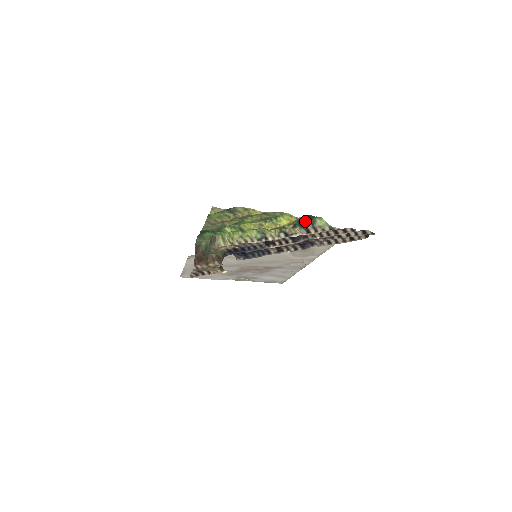
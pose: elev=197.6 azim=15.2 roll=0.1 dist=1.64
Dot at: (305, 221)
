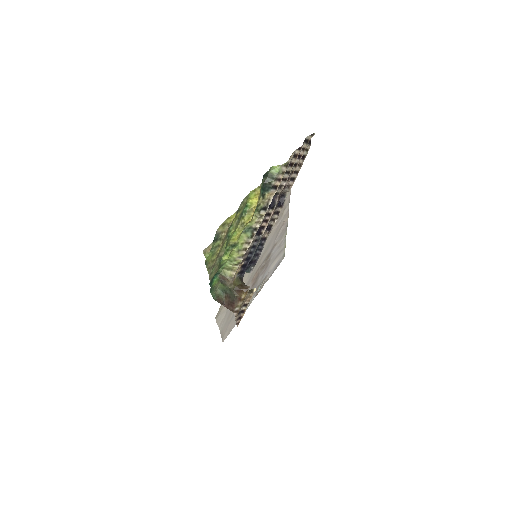
Dot at: (265, 183)
